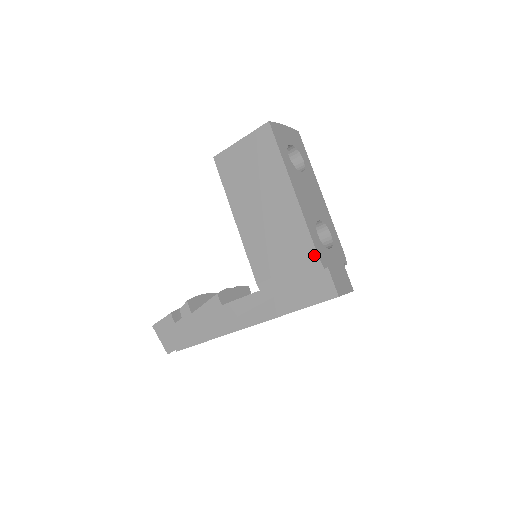
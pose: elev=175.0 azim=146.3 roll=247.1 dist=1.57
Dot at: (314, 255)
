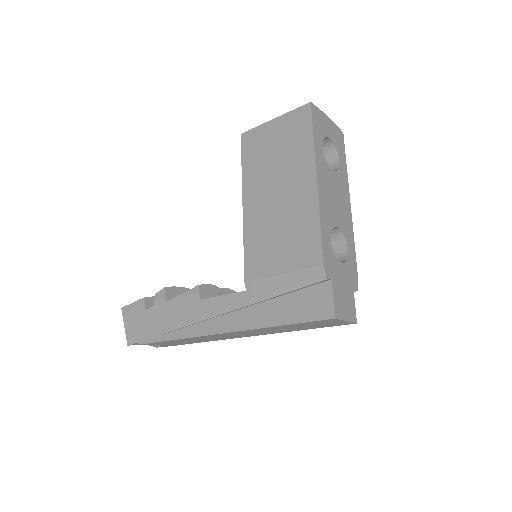
Dot at: (319, 259)
